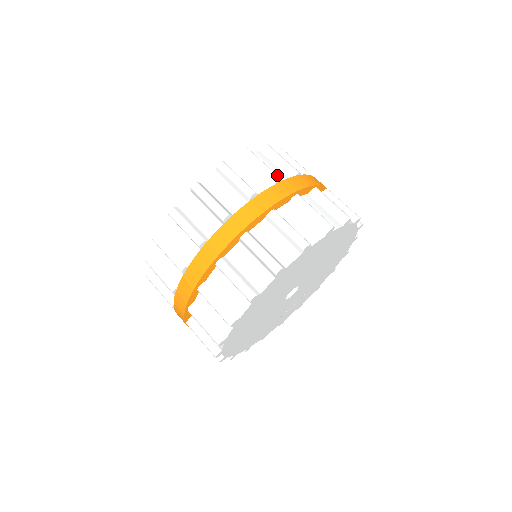
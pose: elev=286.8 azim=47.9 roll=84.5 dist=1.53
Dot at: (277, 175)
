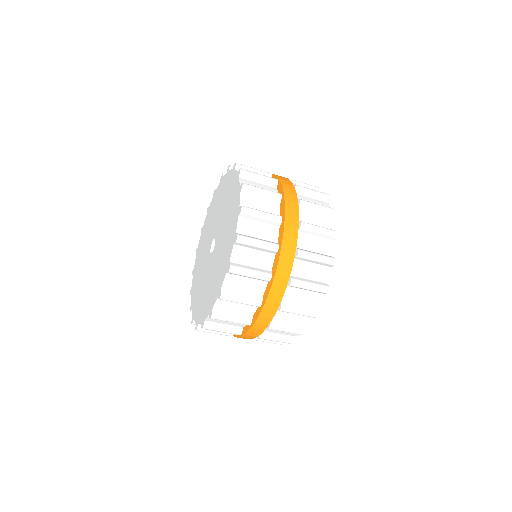
Dot at: (267, 172)
